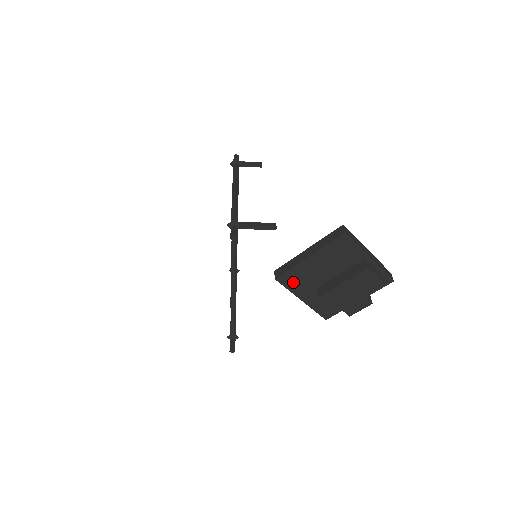
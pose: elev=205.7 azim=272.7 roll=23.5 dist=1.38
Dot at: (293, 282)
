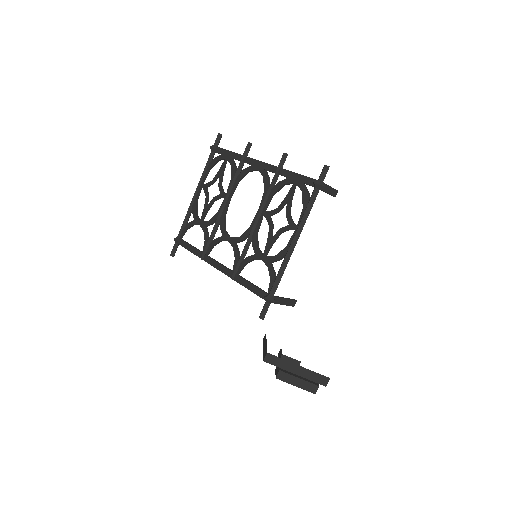
Dot at: occluded
